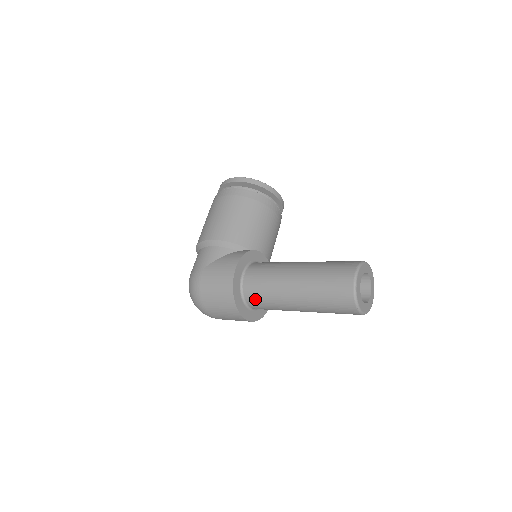
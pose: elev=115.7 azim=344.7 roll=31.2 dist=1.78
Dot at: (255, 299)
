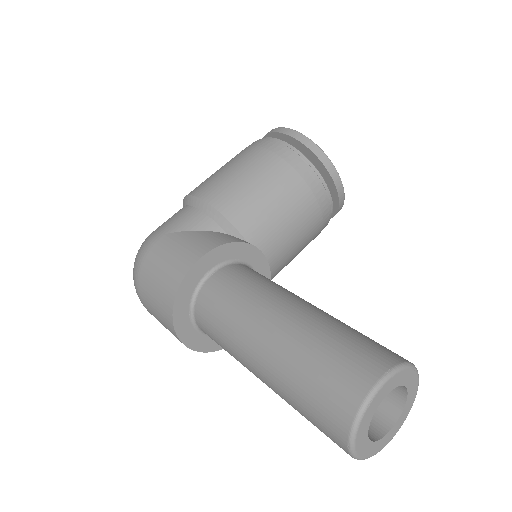
Dot at: (206, 320)
